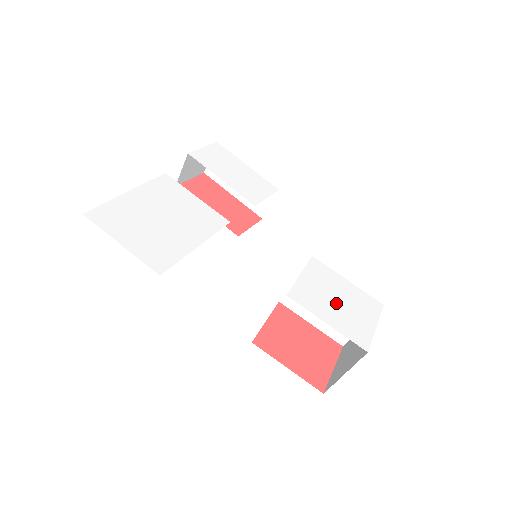
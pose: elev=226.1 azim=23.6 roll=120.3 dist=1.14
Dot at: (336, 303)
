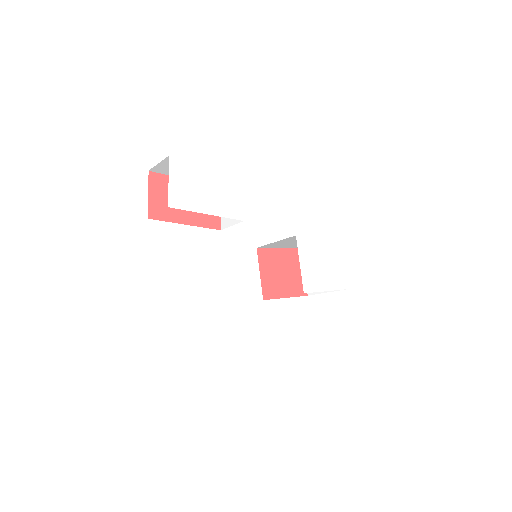
Dot at: (324, 267)
